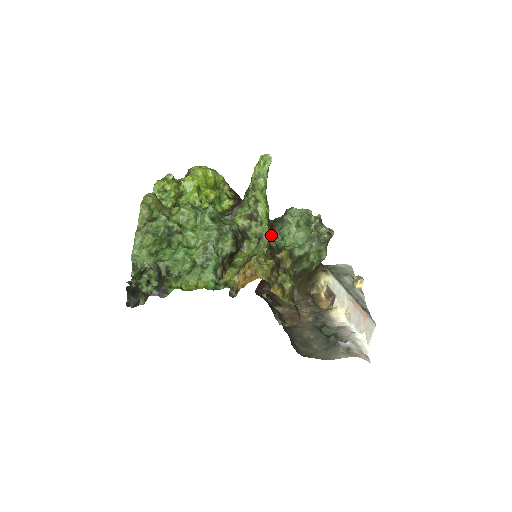
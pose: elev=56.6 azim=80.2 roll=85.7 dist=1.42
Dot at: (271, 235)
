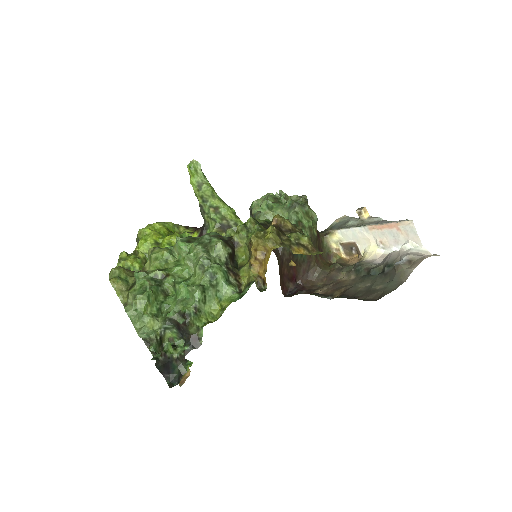
Dot at: occluded
